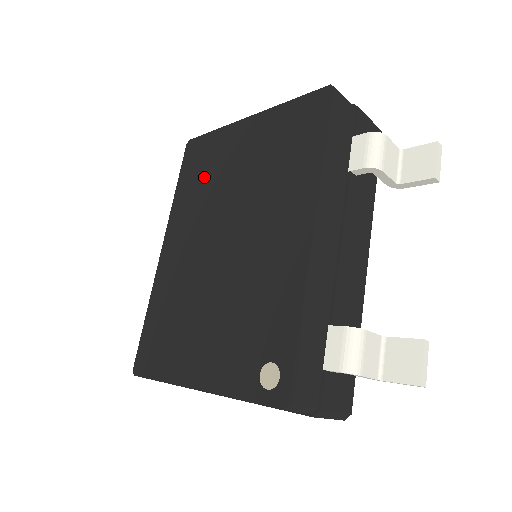
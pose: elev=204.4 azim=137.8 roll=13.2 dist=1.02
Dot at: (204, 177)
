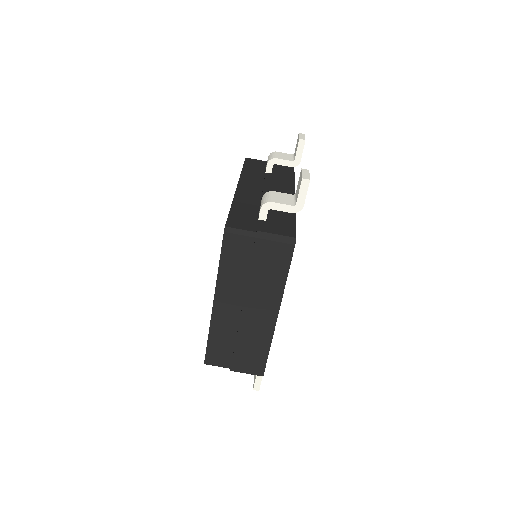
Dot at: occluded
